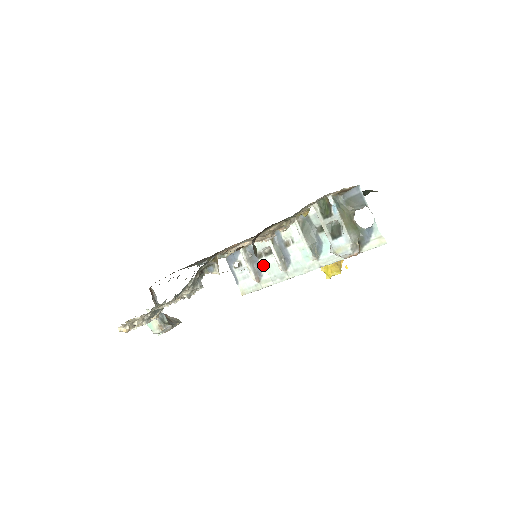
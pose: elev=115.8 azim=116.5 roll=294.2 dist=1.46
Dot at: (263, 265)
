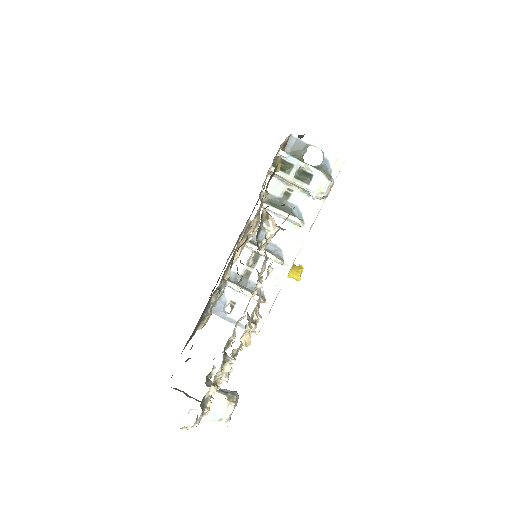
Dot at: occluded
